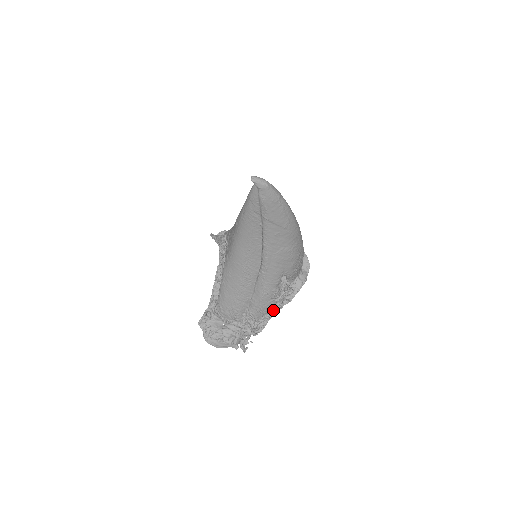
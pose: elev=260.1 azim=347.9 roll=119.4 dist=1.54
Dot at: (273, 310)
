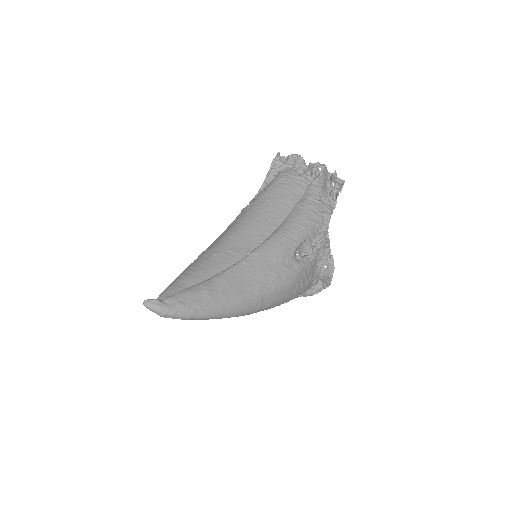
Dot at: occluded
